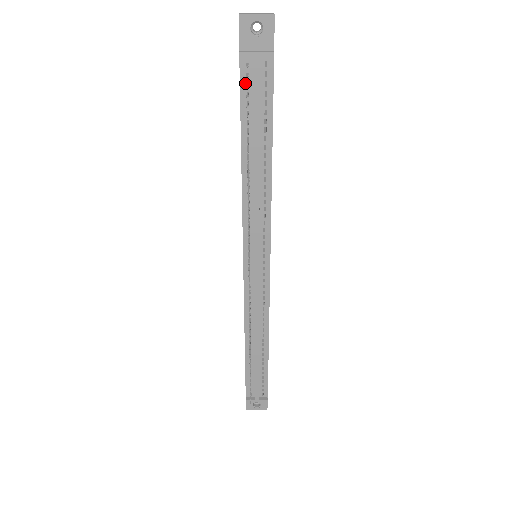
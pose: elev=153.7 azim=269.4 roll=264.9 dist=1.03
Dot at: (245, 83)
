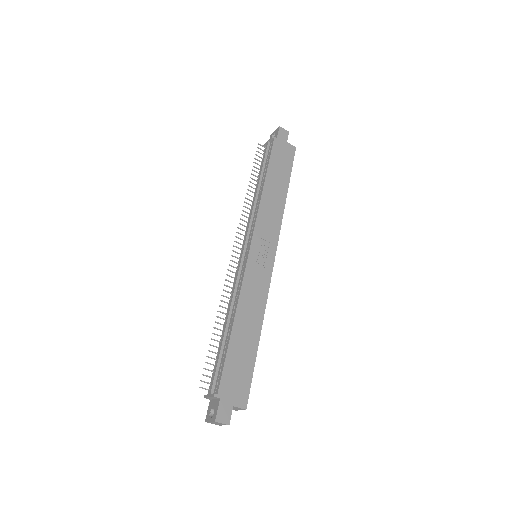
Dot at: occluded
